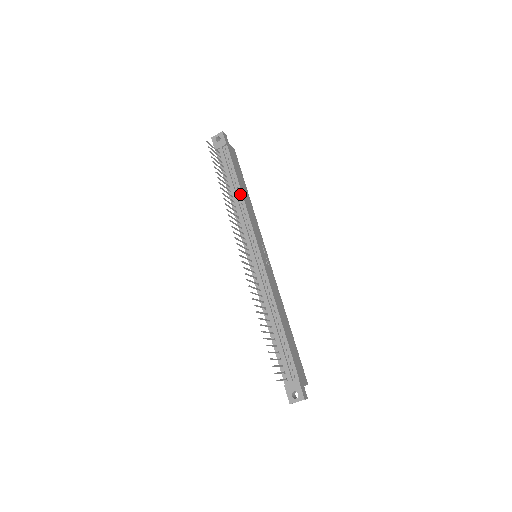
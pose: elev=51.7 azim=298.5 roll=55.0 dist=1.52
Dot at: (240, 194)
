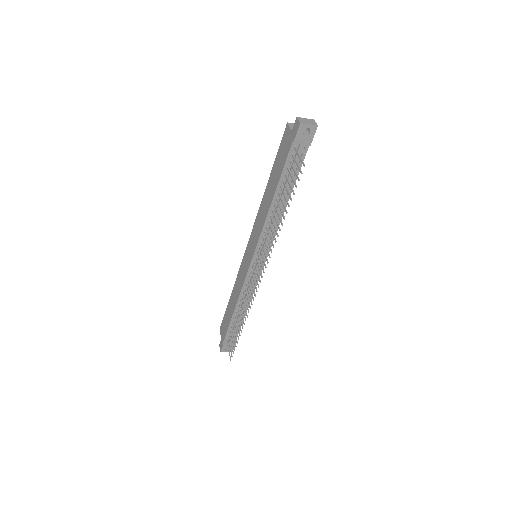
Dot at: occluded
